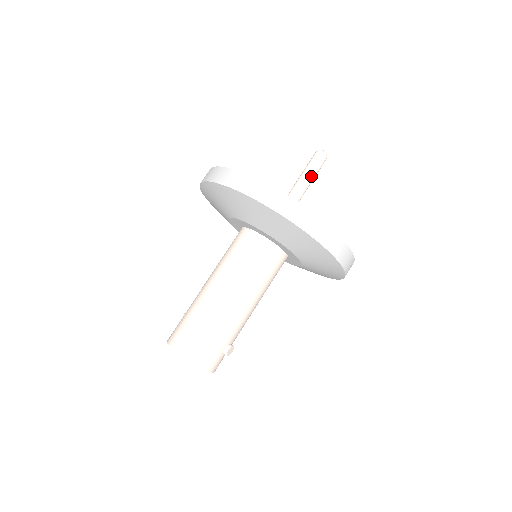
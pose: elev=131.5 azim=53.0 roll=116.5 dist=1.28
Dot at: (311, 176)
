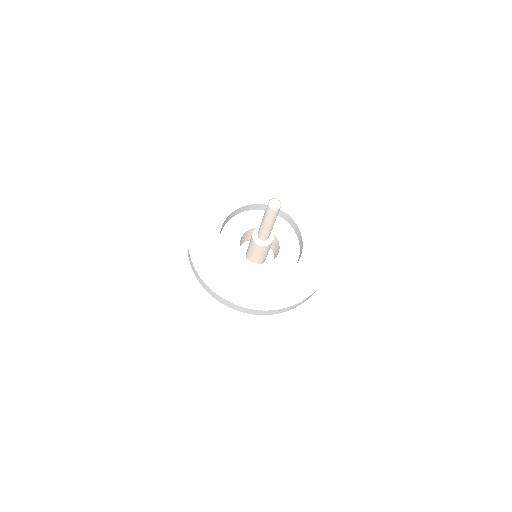
Dot at: (268, 222)
